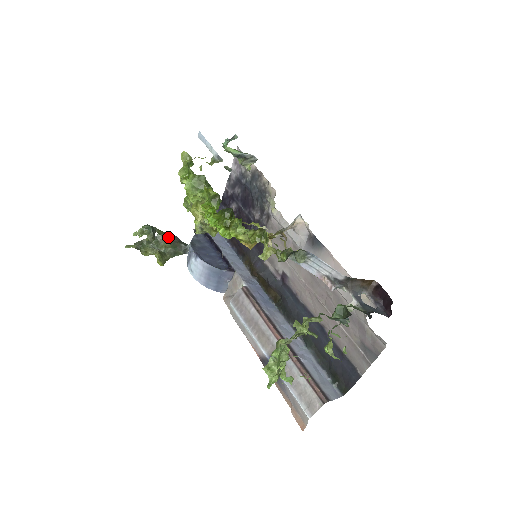
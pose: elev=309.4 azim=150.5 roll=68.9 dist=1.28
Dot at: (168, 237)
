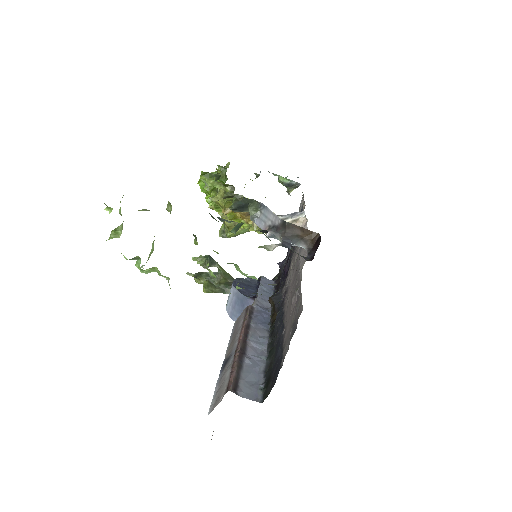
Dot at: (227, 277)
